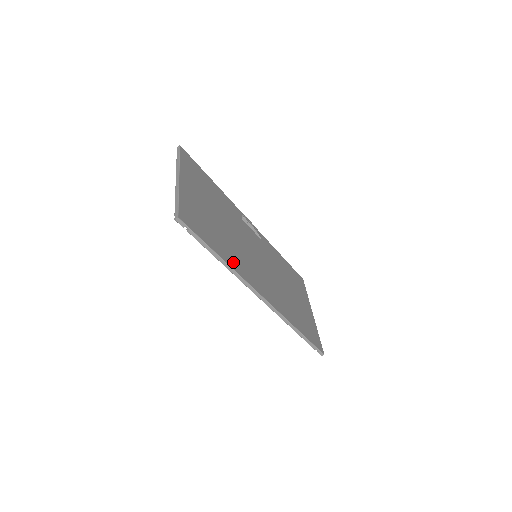
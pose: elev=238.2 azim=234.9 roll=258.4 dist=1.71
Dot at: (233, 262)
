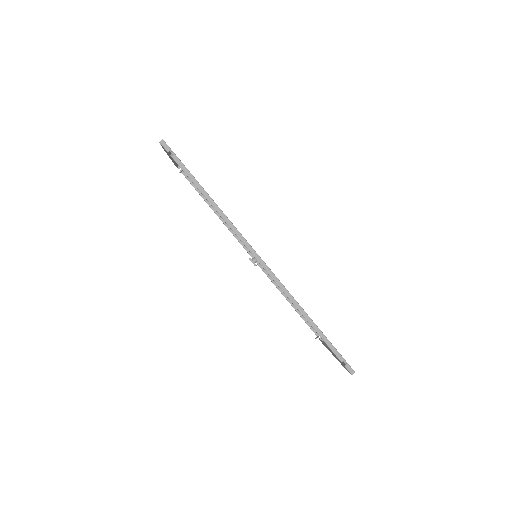
Dot at: occluded
